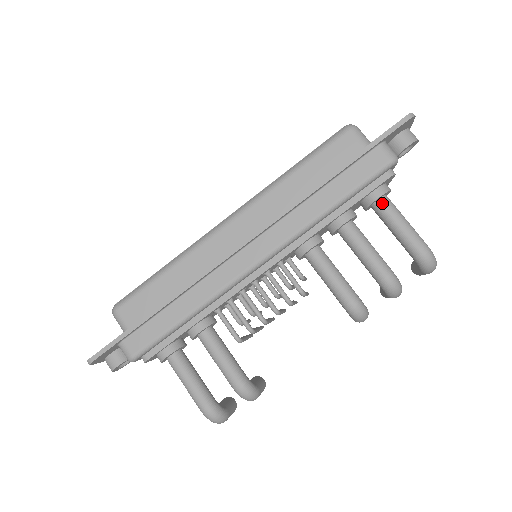
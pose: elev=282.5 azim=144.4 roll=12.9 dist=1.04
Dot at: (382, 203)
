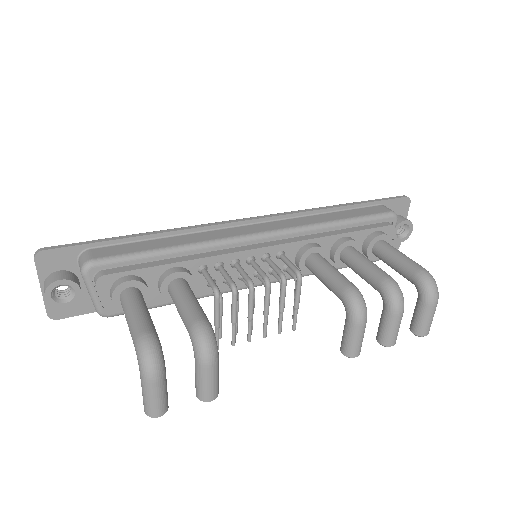
Dot at: (383, 242)
